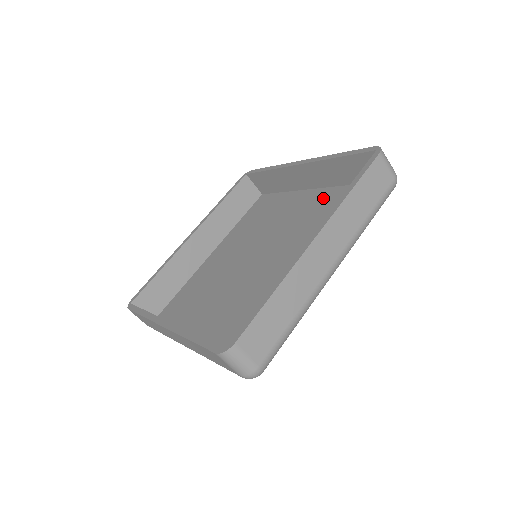
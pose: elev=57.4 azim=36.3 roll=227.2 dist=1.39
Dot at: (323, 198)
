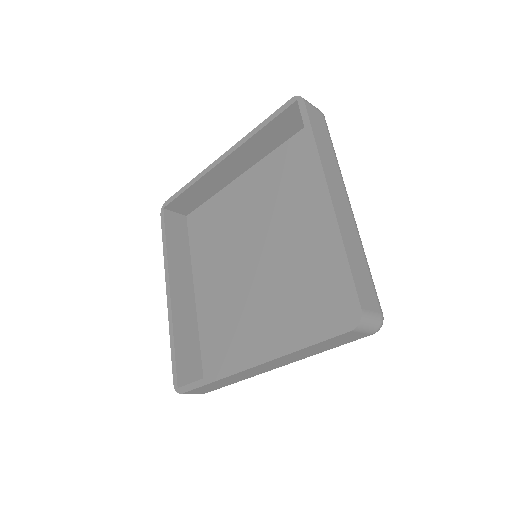
Dot at: (263, 173)
